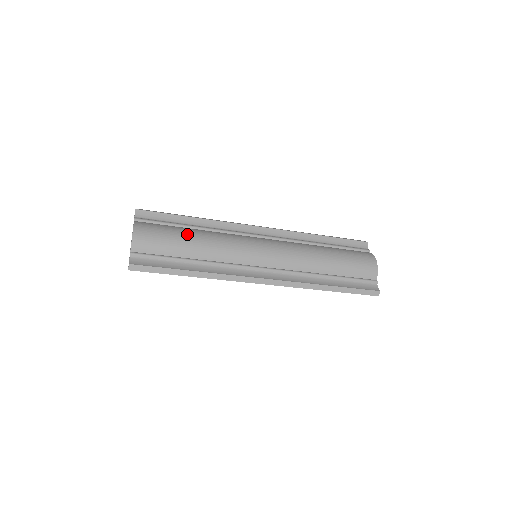
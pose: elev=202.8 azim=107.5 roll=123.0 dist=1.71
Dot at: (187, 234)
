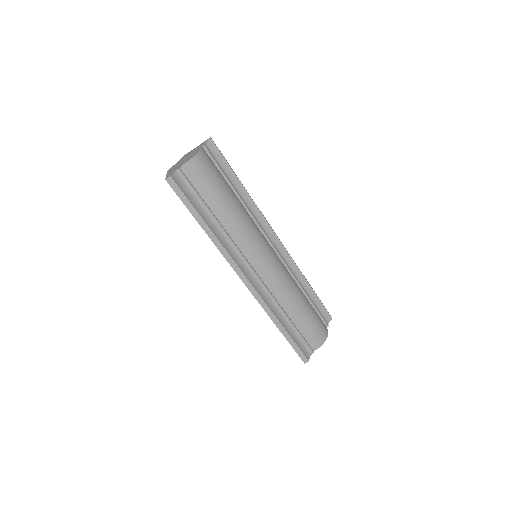
Dot at: (229, 195)
